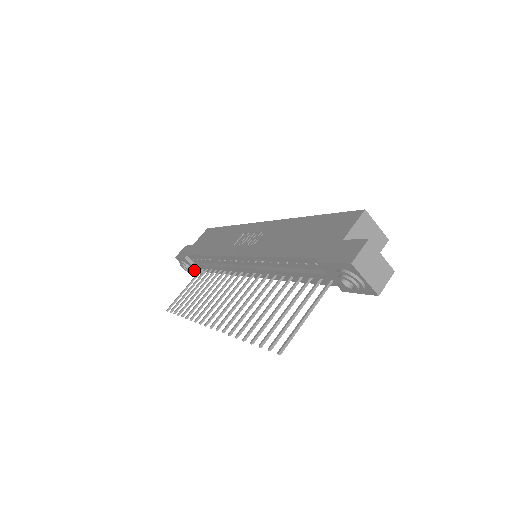
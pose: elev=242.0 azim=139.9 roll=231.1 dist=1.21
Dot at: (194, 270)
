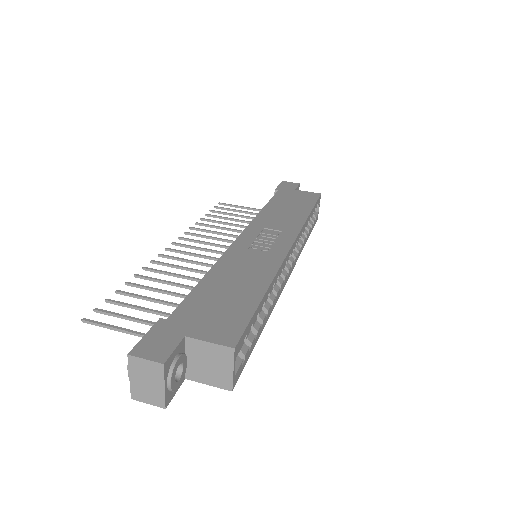
Dot at: occluded
